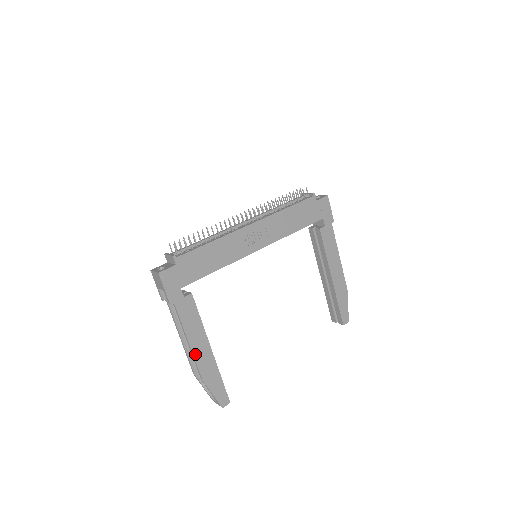
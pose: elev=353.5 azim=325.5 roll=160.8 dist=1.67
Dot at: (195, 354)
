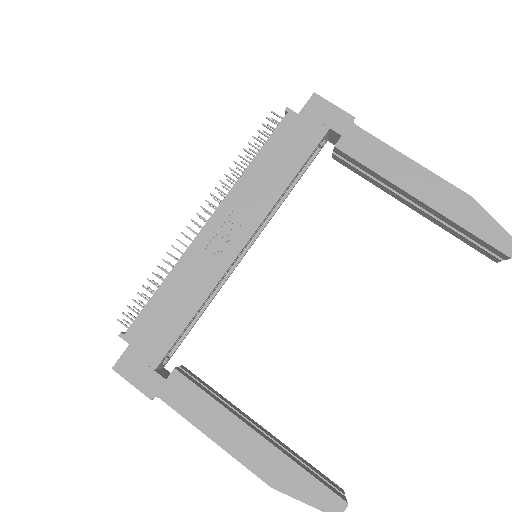
Dot at: (233, 452)
